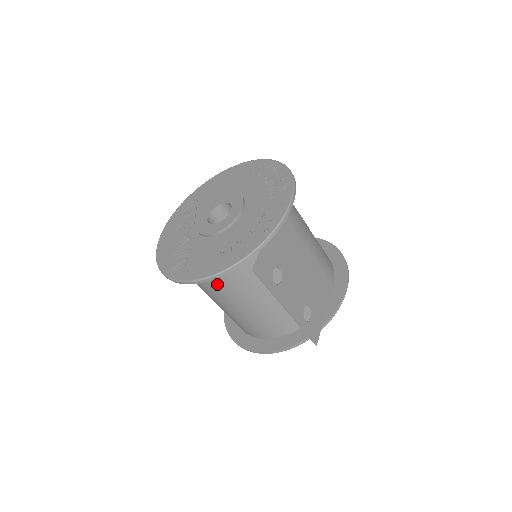
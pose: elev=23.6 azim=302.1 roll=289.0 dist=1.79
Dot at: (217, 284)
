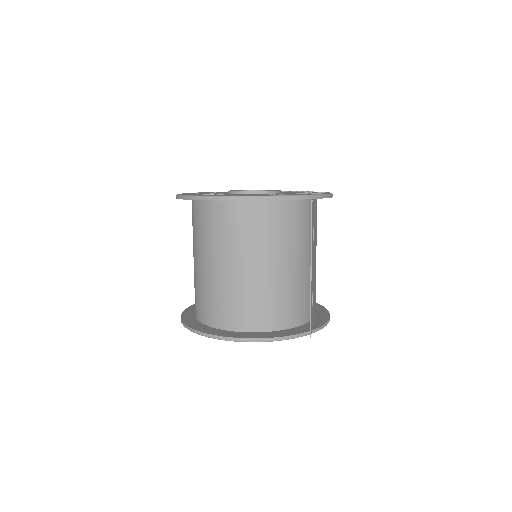
Dot at: (247, 226)
